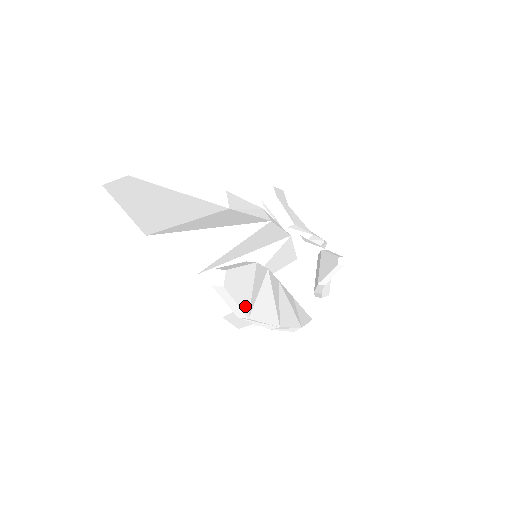
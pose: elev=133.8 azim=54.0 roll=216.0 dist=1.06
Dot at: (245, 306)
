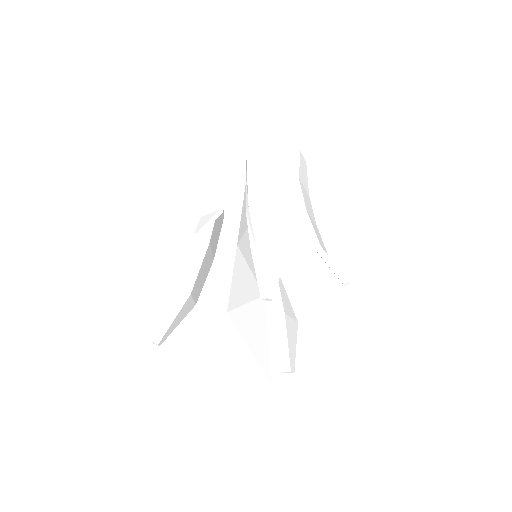
Dot at: (296, 330)
